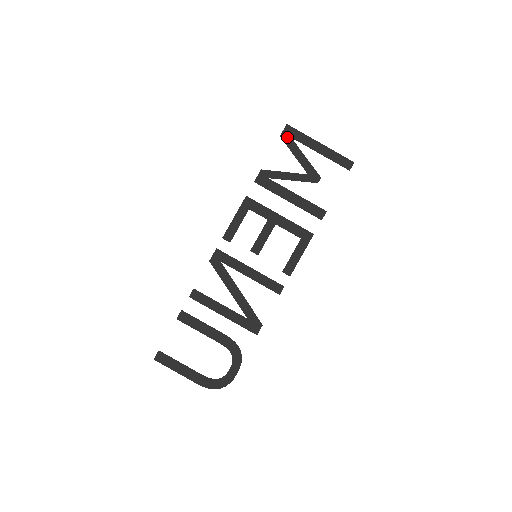
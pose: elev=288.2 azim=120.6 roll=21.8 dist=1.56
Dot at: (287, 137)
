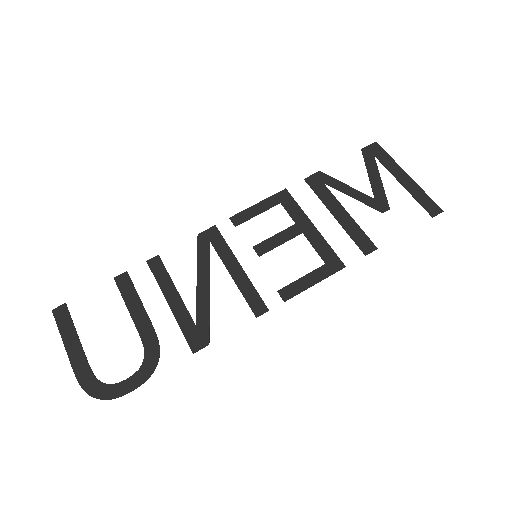
Dot at: (369, 153)
